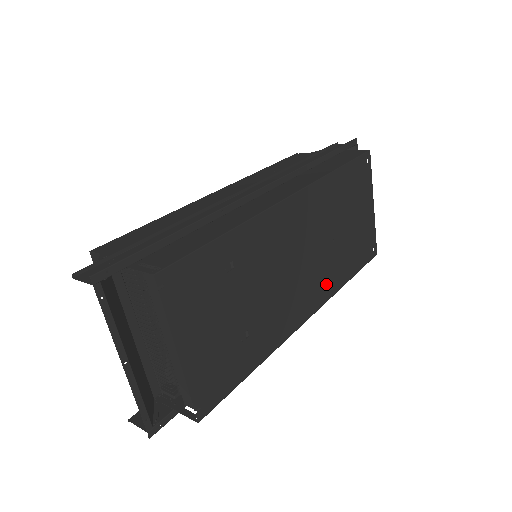
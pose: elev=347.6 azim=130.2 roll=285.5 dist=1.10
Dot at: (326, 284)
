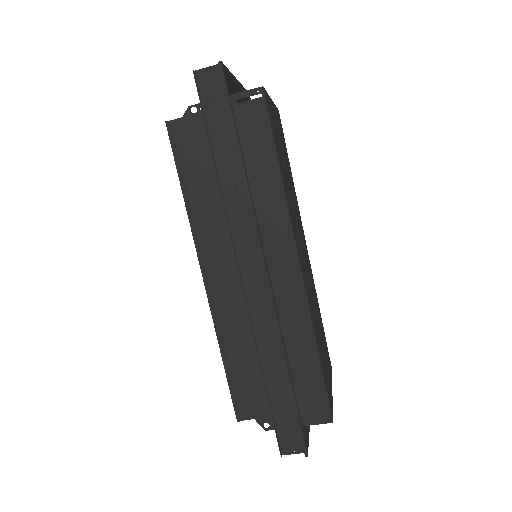
Dot at: (309, 298)
